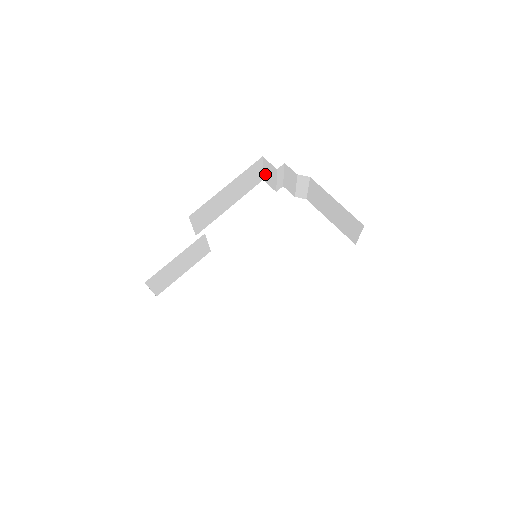
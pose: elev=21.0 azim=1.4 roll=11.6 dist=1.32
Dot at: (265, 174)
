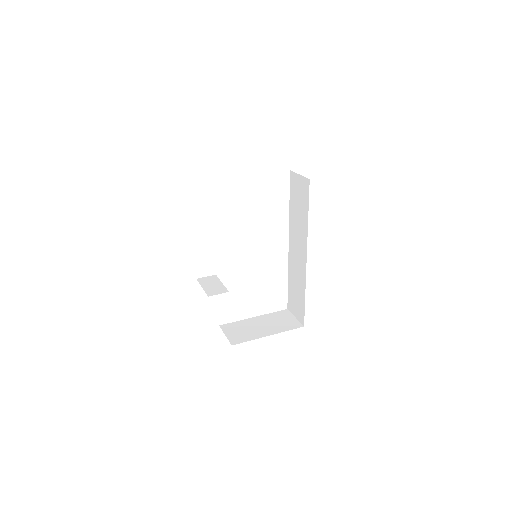
Dot at: occluded
